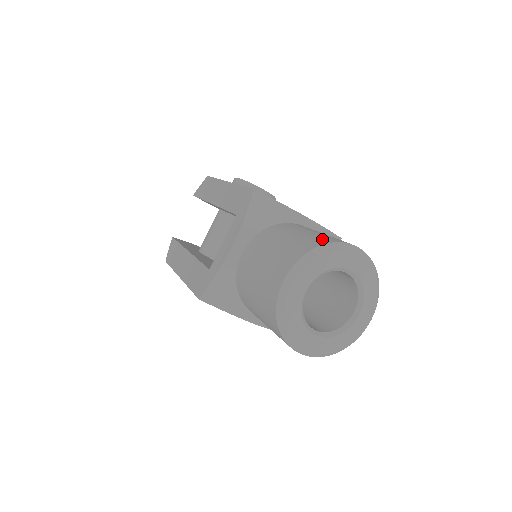
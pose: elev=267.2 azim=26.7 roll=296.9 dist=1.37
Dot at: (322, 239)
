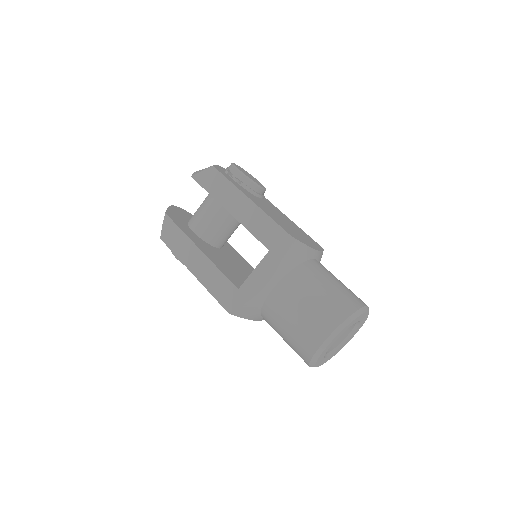
Dot at: (349, 303)
